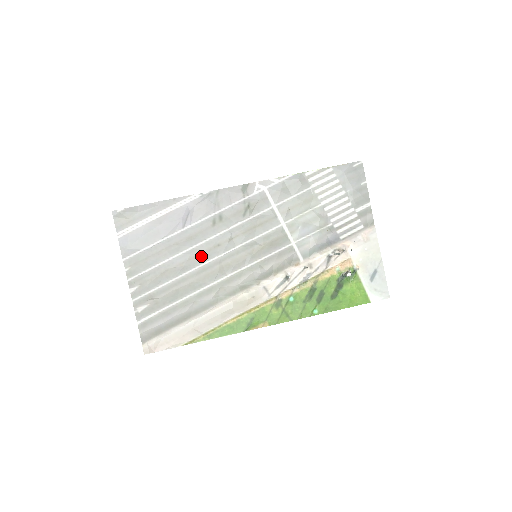
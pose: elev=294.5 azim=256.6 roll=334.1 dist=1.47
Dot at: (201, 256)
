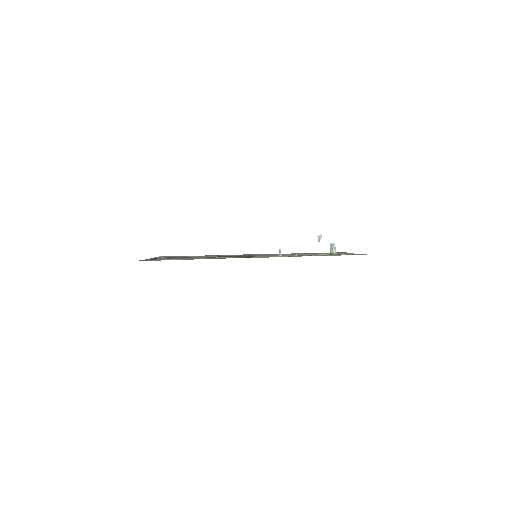
Dot at: occluded
